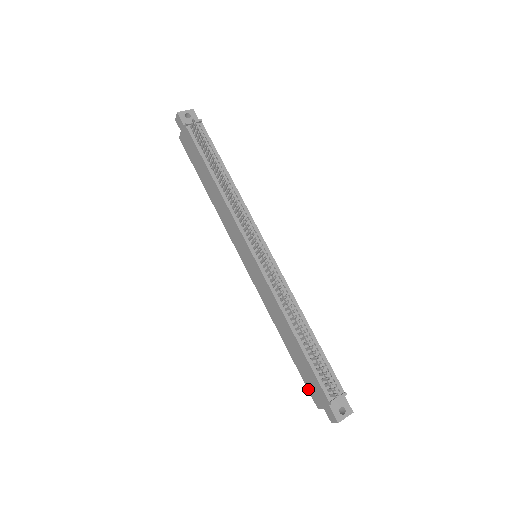
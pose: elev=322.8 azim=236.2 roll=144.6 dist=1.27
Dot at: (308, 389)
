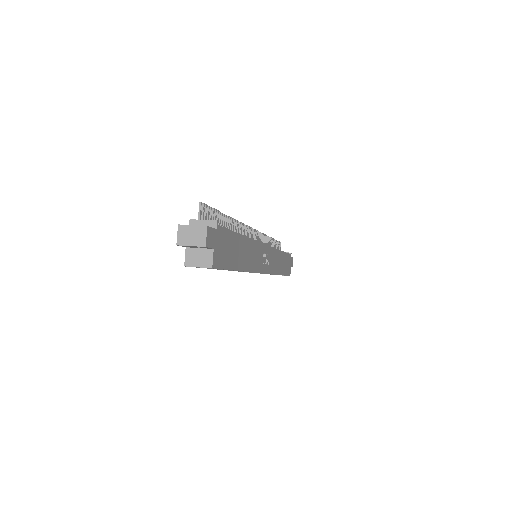
Dot at: occluded
